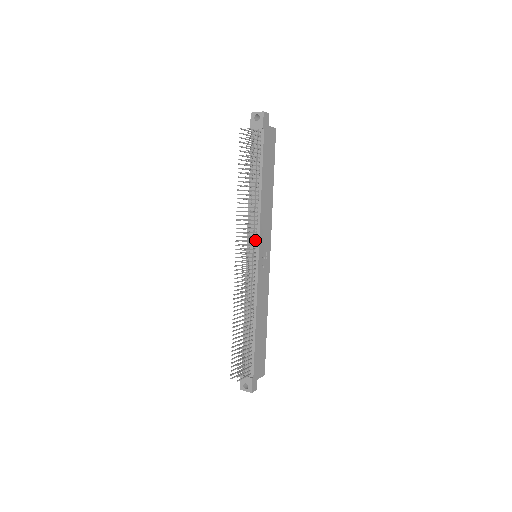
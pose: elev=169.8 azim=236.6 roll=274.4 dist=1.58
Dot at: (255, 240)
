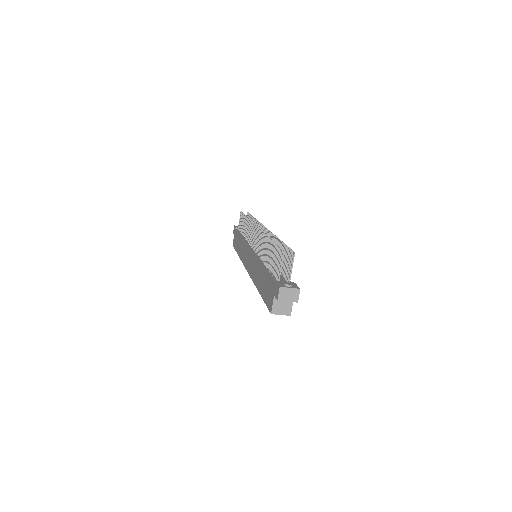
Dot at: occluded
